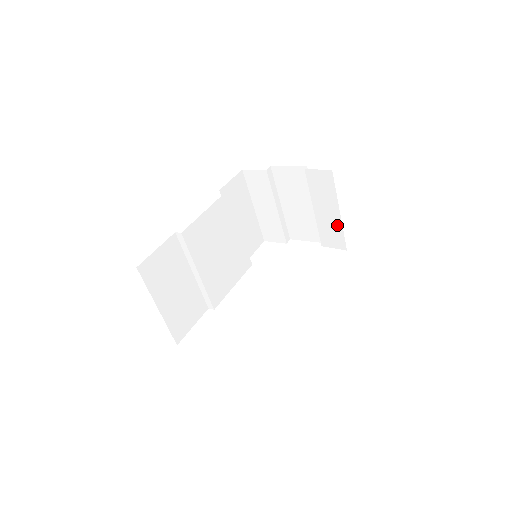
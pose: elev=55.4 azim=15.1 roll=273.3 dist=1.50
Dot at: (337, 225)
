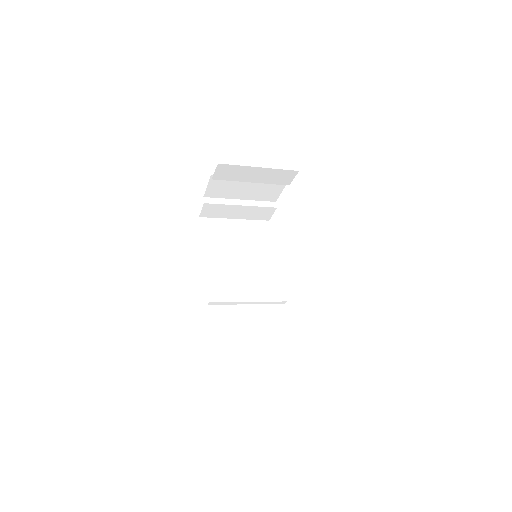
Dot at: (271, 172)
